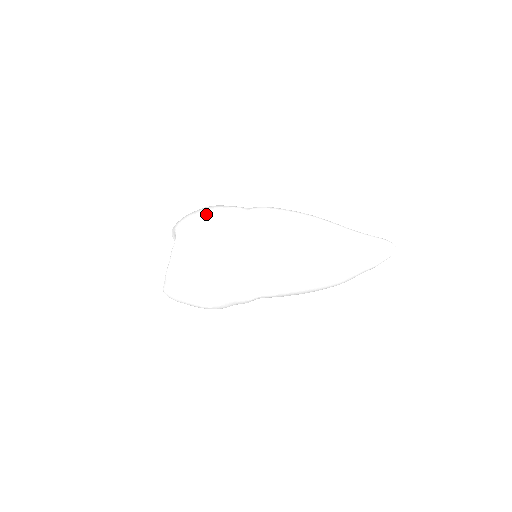
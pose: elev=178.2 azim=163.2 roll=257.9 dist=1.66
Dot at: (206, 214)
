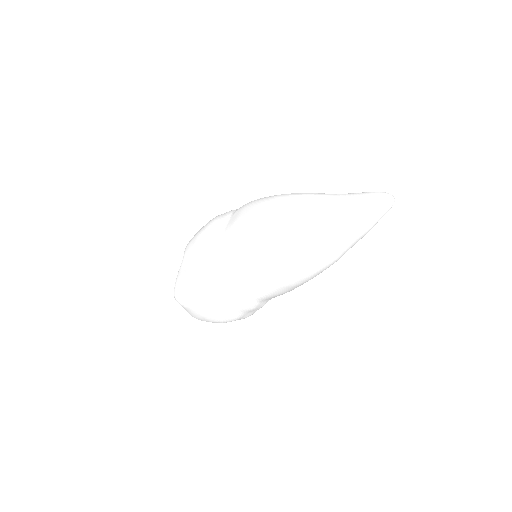
Dot at: (203, 228)
